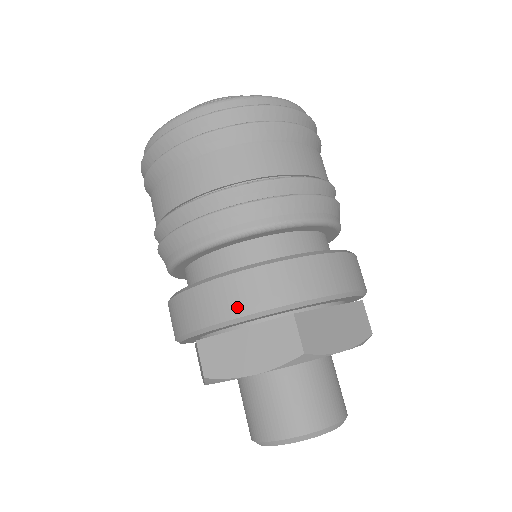
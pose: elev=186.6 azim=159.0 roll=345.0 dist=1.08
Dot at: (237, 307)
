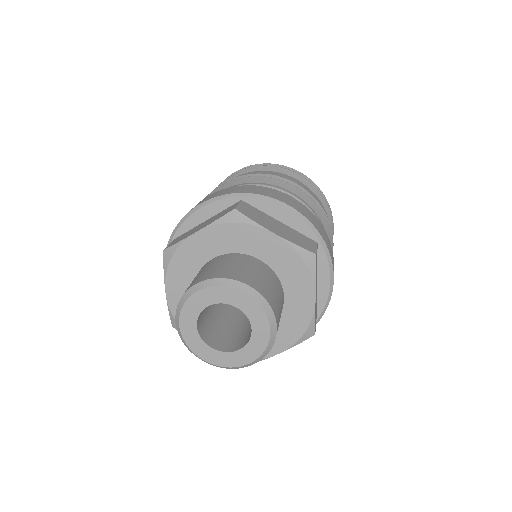
Dot at: (295, 206)
